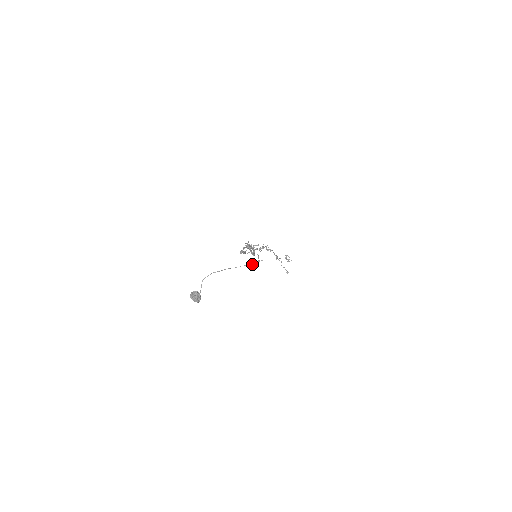
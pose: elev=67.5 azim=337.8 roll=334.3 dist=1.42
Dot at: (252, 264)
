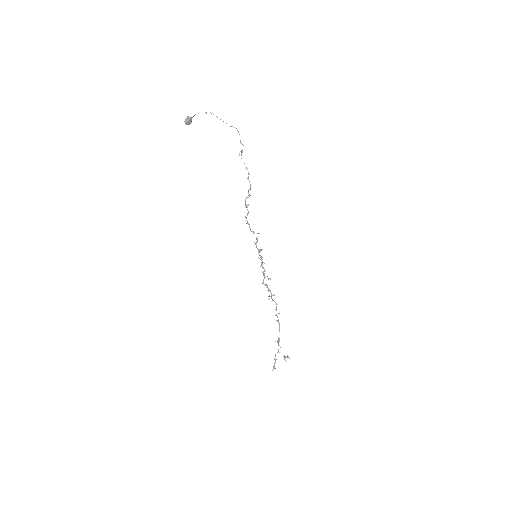
Dot at: occluded
